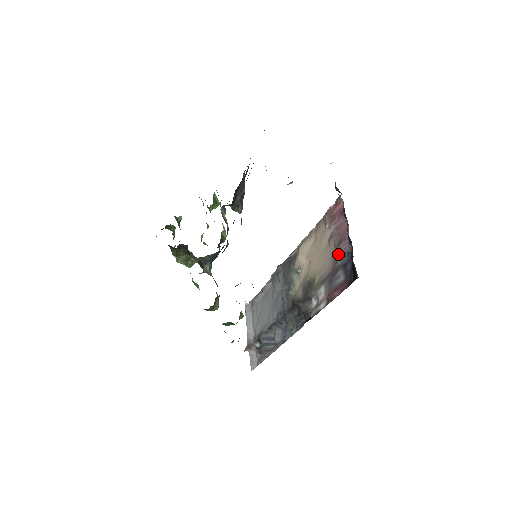
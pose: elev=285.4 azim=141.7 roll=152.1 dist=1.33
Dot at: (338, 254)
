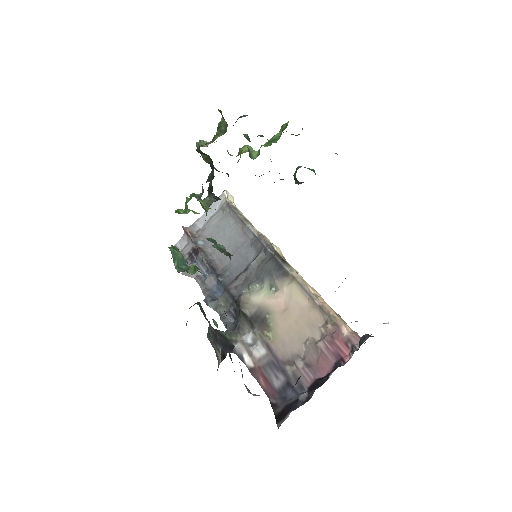
Dot at: (297, 368)
